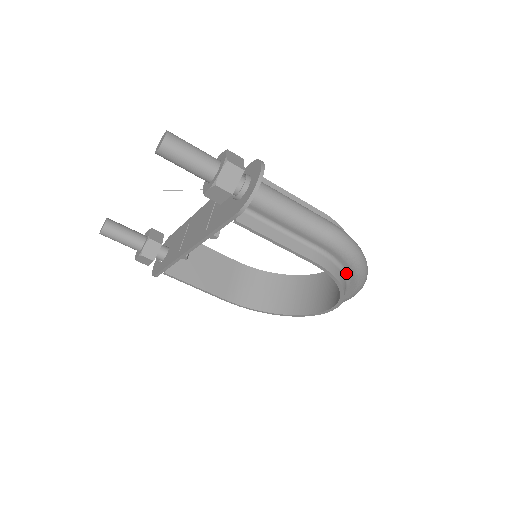
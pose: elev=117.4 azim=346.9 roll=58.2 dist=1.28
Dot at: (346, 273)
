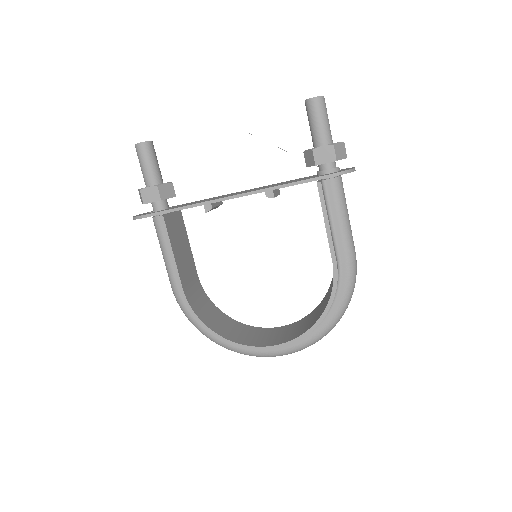
Dot at: (332, 304)
